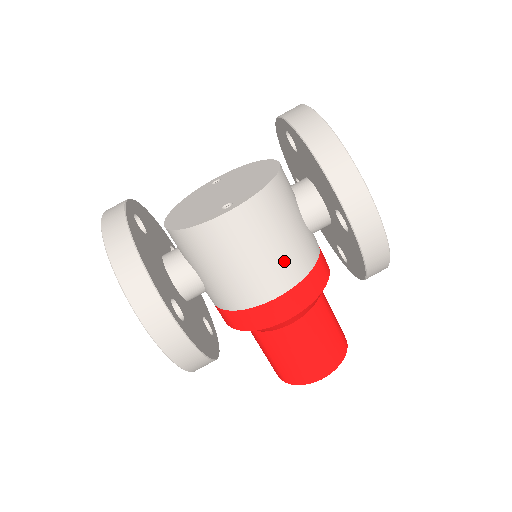
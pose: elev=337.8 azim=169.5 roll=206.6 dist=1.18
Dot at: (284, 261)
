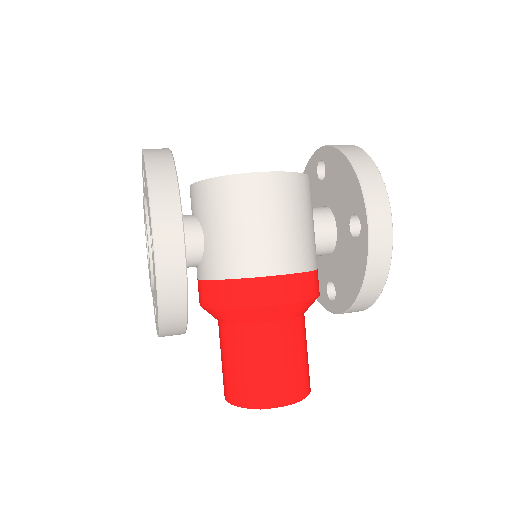
Dot at: (293, 244)
